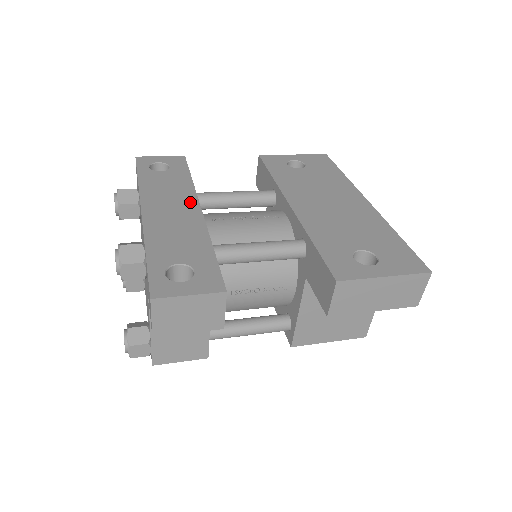
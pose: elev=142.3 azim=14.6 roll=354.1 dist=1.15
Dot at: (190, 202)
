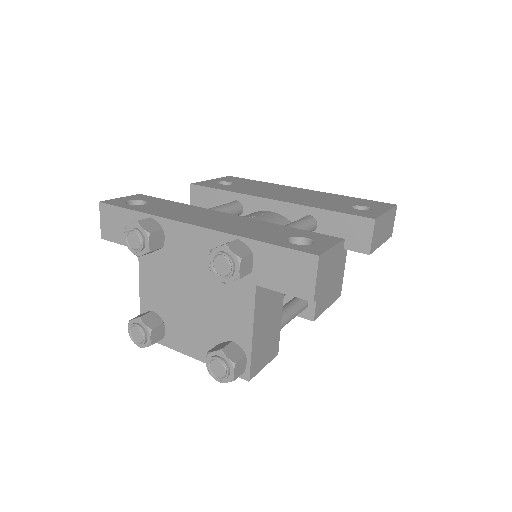
Dot at: (212, 212)
